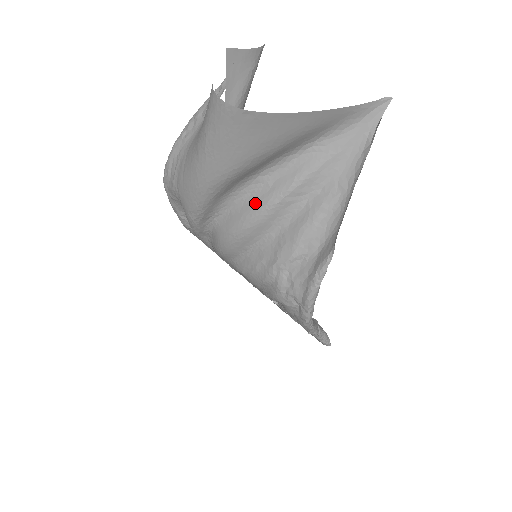
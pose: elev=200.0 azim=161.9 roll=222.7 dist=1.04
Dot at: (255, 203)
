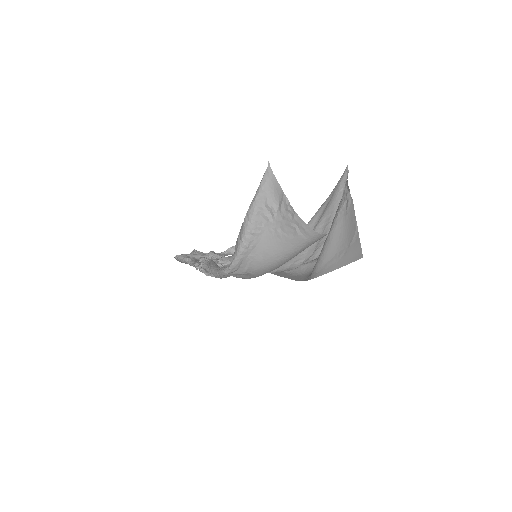
Dot at: occluded
